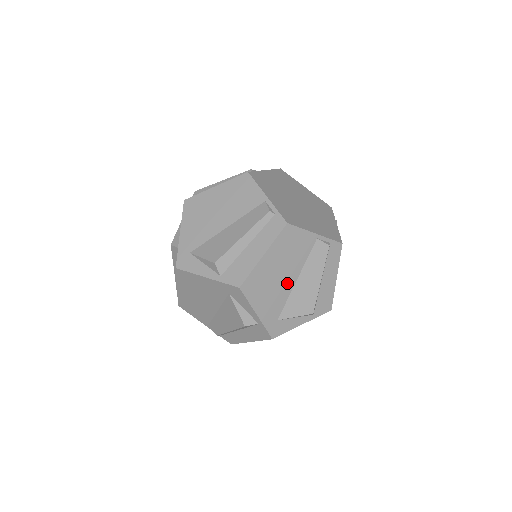
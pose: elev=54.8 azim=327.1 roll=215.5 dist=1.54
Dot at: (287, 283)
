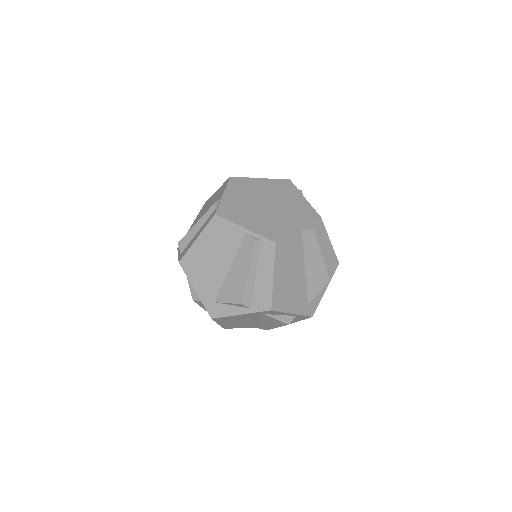
Dot at: (300, 277)
